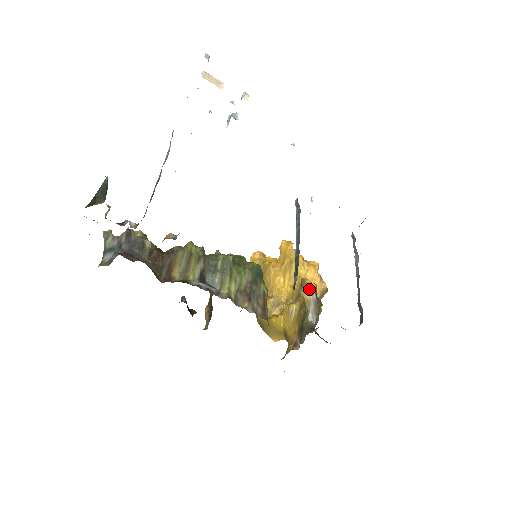
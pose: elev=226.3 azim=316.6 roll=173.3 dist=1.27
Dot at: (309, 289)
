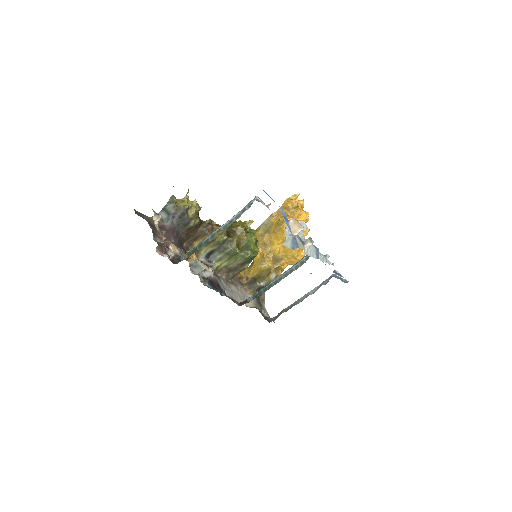
Dot at: (275, 276)
